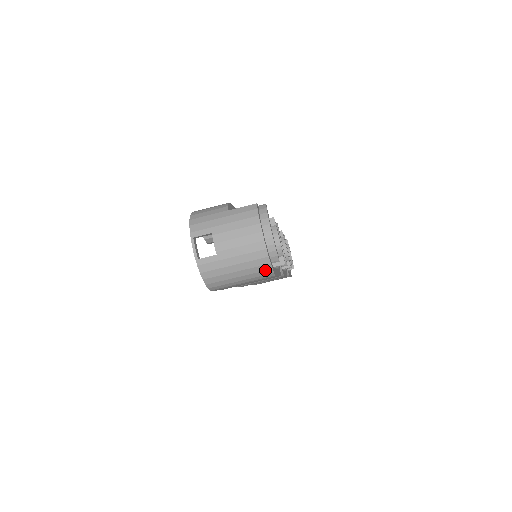
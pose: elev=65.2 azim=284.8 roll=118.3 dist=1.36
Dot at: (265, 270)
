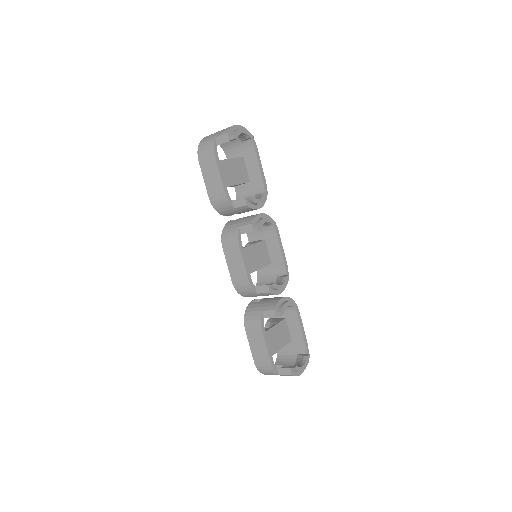
Dot at: occluded
